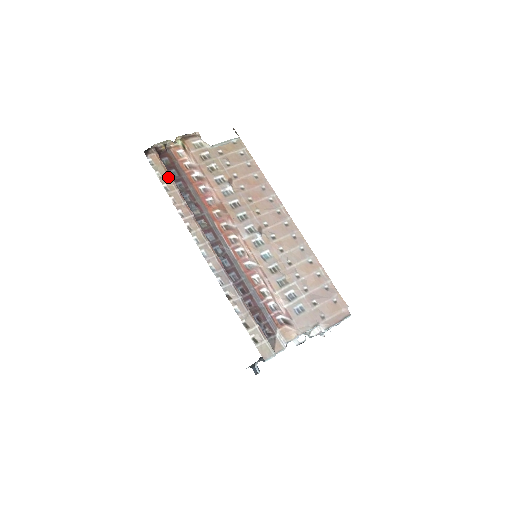
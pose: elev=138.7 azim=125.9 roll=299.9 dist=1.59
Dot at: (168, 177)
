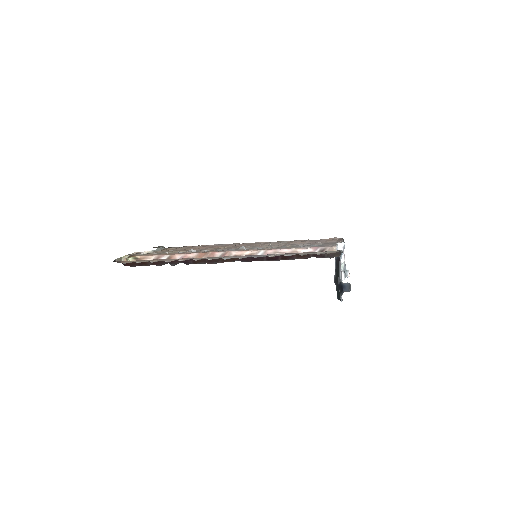
Dot at: (148, 260)
